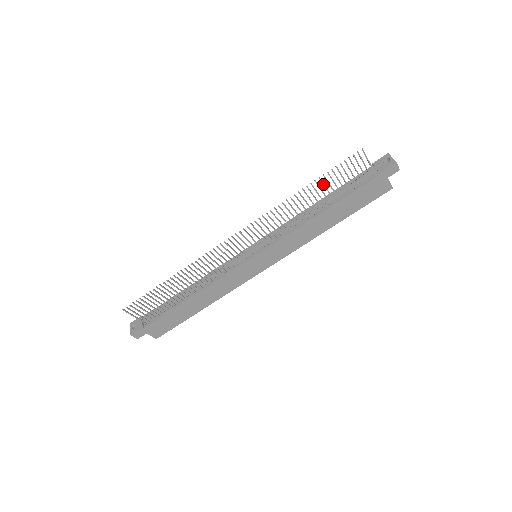
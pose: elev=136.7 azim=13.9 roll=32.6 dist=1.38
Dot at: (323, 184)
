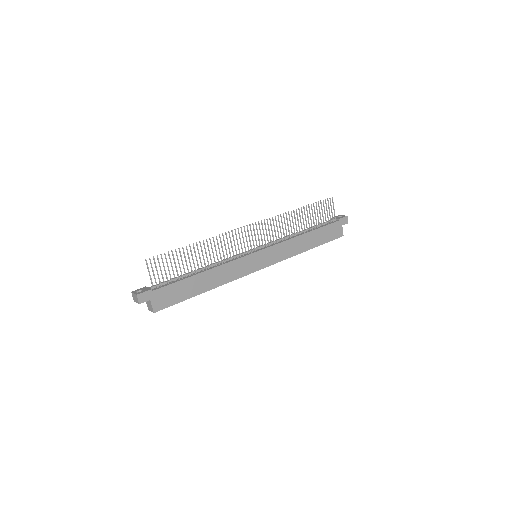
Dot at: occluded
